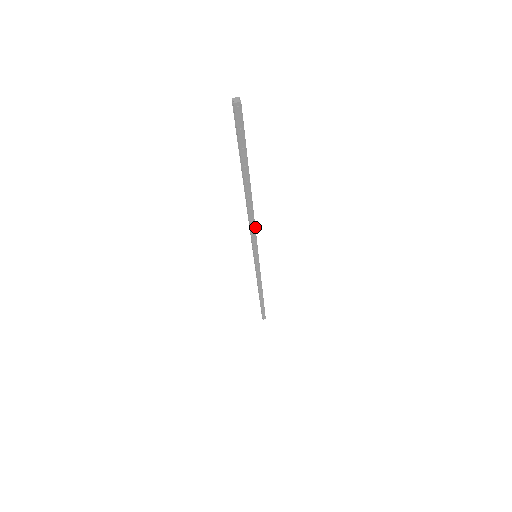
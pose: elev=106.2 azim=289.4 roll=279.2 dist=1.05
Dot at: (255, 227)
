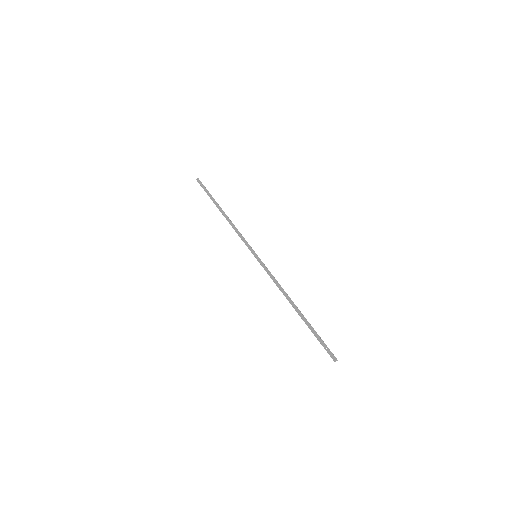
Dot at: occluded
